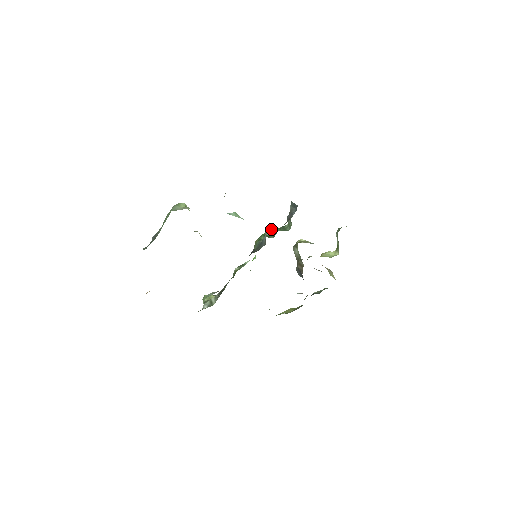
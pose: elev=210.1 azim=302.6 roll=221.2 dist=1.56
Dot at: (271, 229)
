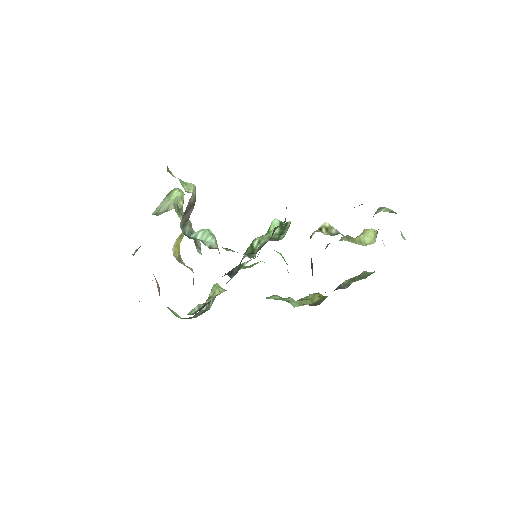
Dot at: (273, 224)
